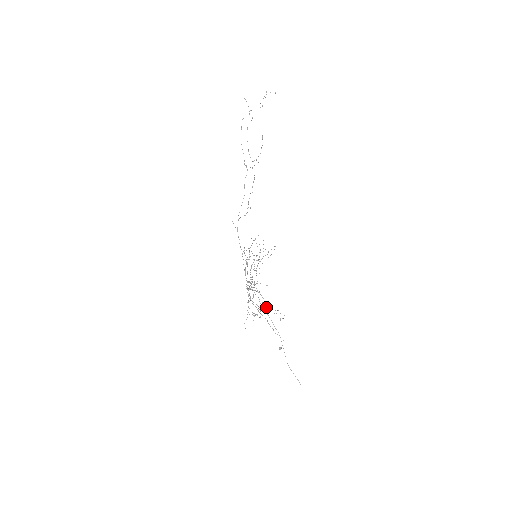
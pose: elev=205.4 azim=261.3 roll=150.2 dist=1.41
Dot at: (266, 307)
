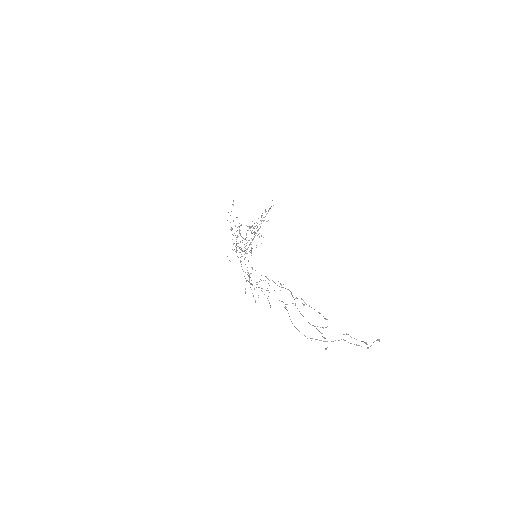
Dot at: occluded
